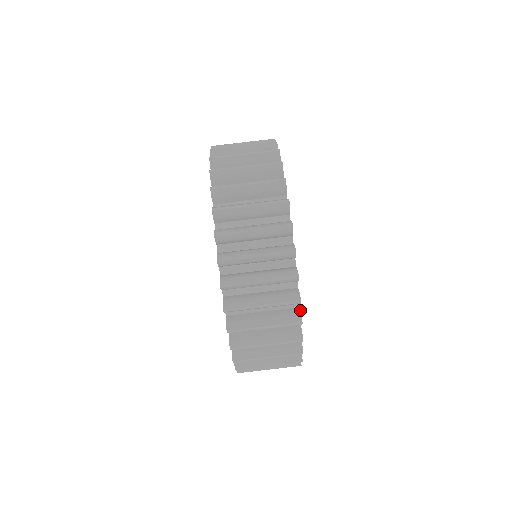
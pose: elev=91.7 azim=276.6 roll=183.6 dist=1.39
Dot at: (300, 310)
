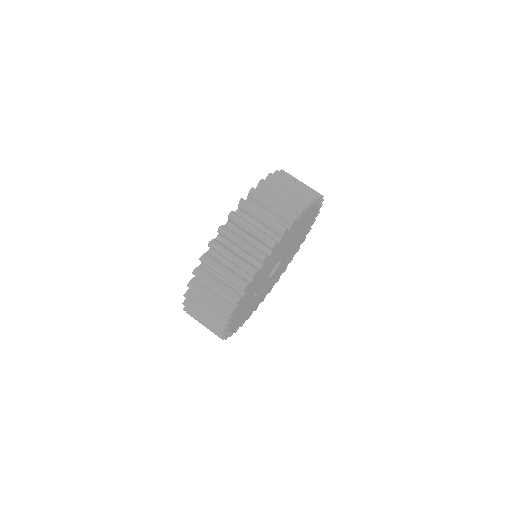
Dot at: (297, 219)
